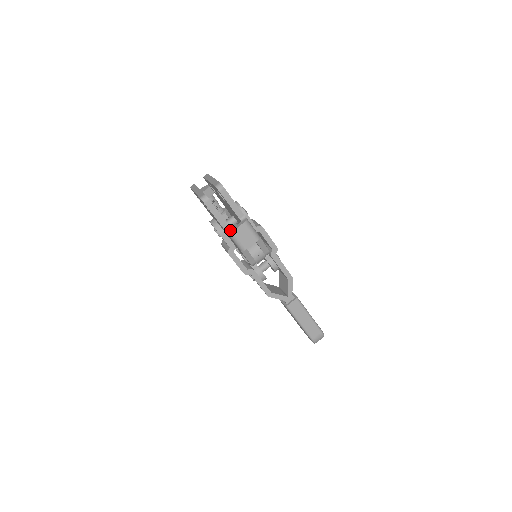
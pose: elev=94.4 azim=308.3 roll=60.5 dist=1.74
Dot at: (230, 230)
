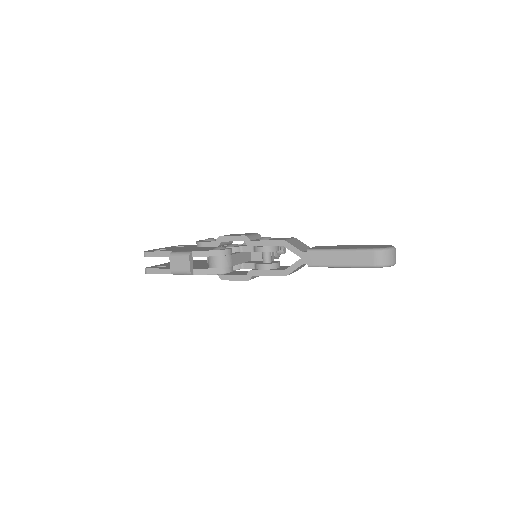
Dot at: occluded
